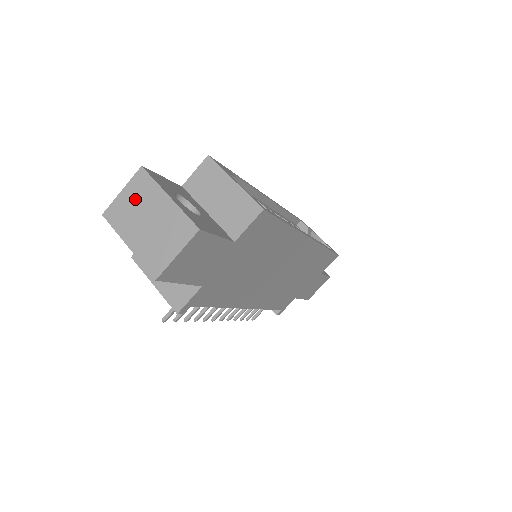
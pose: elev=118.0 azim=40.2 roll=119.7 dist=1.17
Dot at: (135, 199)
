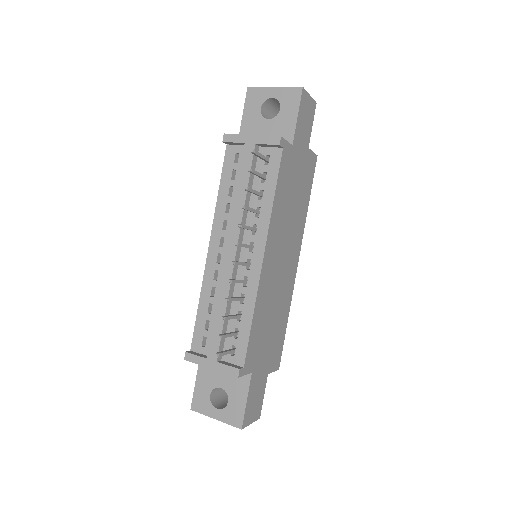
Dot at: occluded
